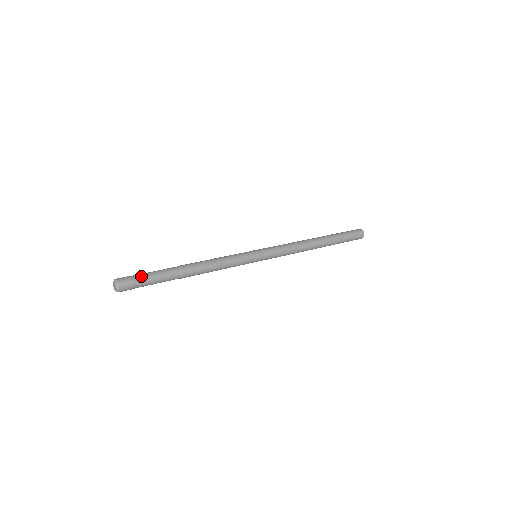
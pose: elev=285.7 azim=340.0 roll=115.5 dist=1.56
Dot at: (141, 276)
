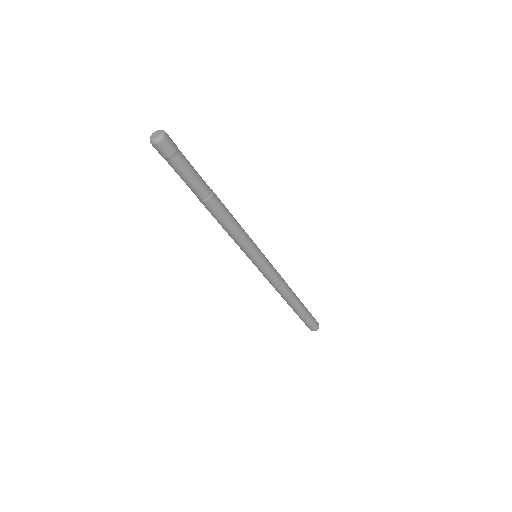
Dot at: (183, 159)
